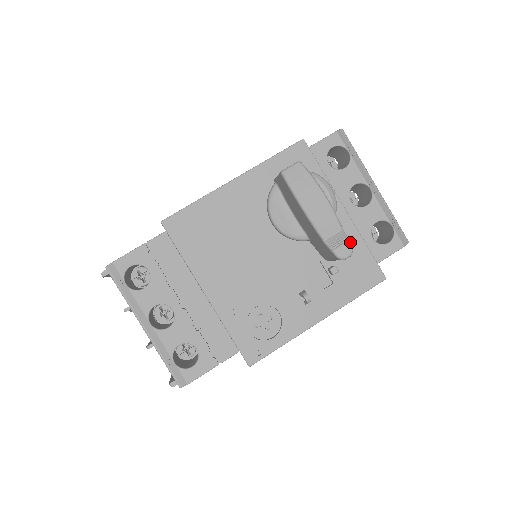
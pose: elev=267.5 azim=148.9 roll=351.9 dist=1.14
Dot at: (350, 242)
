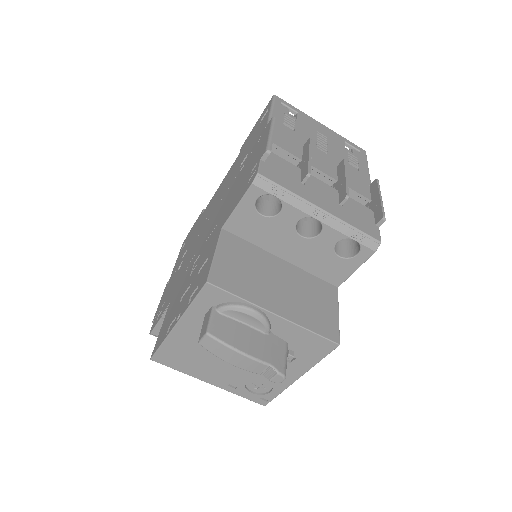
Dot at: (279, 373)
